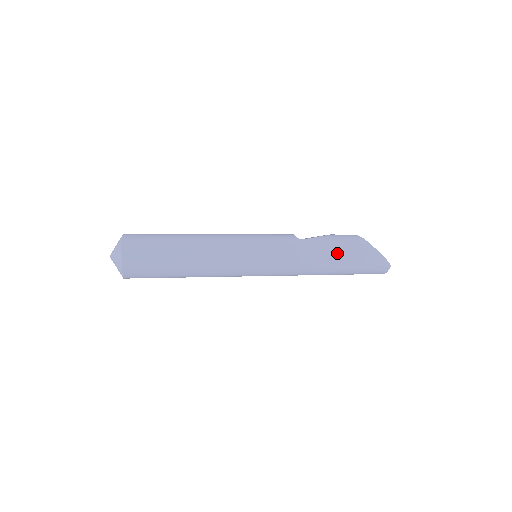
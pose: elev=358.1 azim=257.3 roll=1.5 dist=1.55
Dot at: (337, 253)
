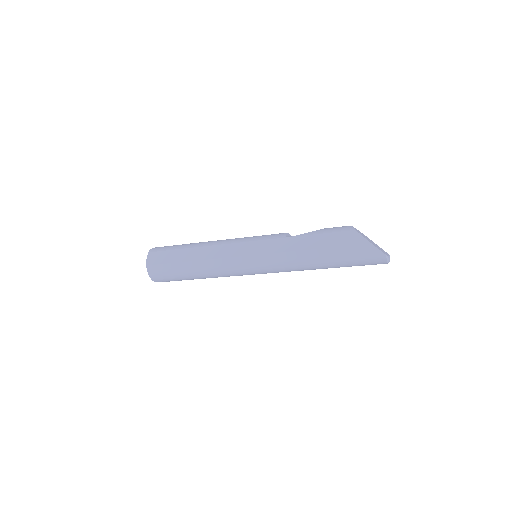
Dot at: (322, 247)
